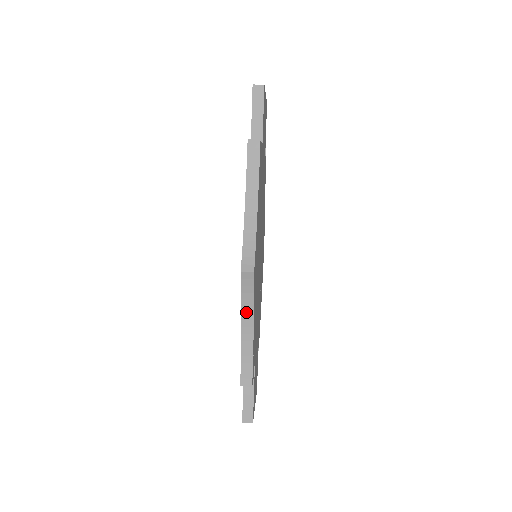
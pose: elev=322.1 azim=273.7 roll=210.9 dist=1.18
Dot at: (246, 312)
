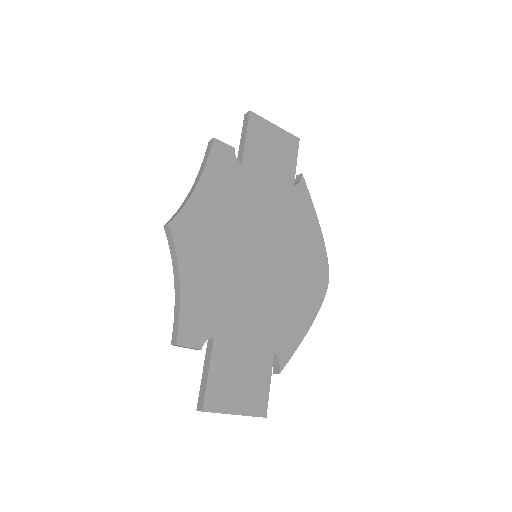
Dot at: (175, 267)
